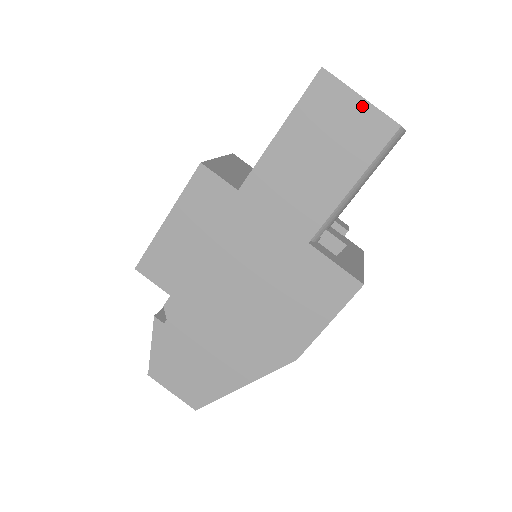
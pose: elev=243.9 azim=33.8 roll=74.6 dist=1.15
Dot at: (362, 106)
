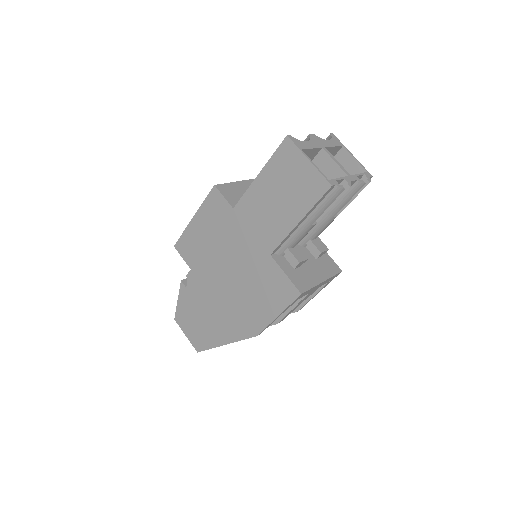
Dot at: (309, 167)
